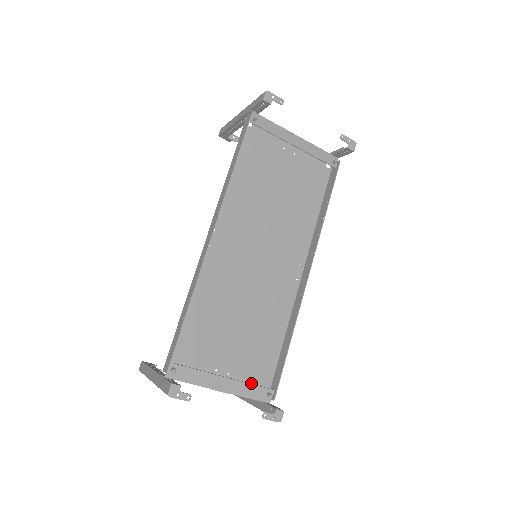
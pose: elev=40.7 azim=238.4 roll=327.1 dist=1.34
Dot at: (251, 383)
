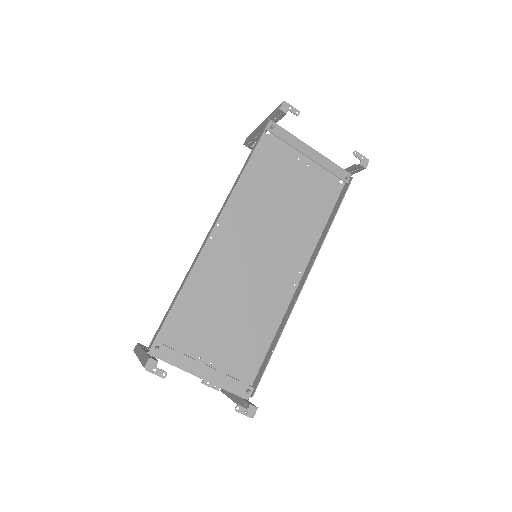
Dot at: (233, 377)
